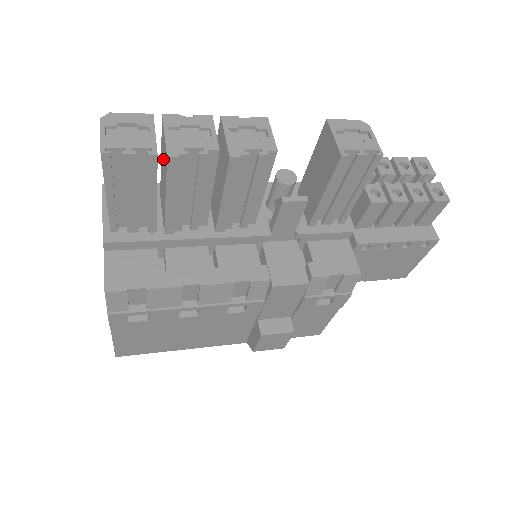
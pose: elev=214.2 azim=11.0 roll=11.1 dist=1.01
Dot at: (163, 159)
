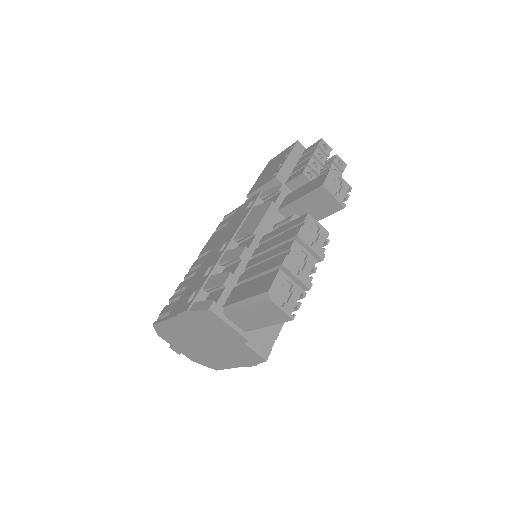
Dot at: occluded
